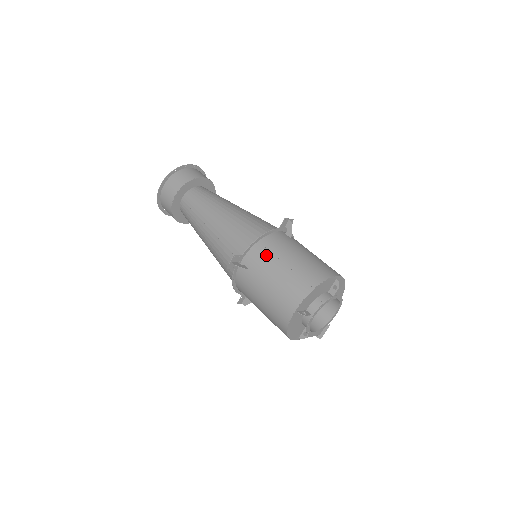
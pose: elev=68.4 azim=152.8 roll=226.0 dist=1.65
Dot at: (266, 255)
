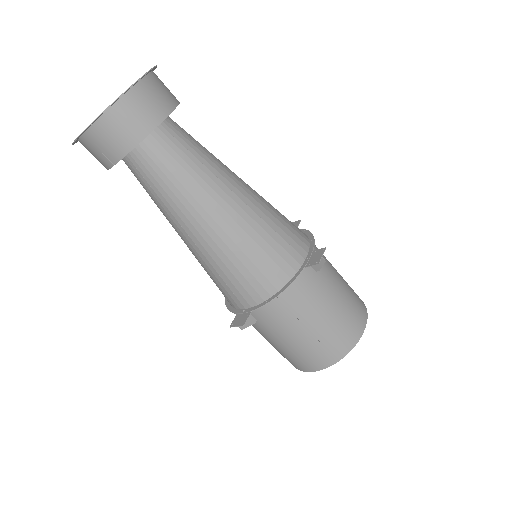
Dot at: (285, 316)
